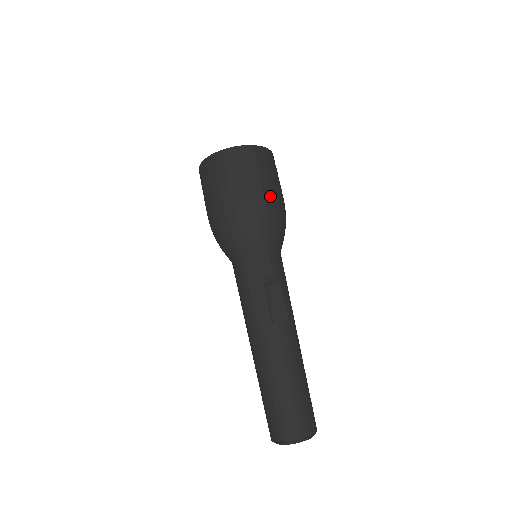
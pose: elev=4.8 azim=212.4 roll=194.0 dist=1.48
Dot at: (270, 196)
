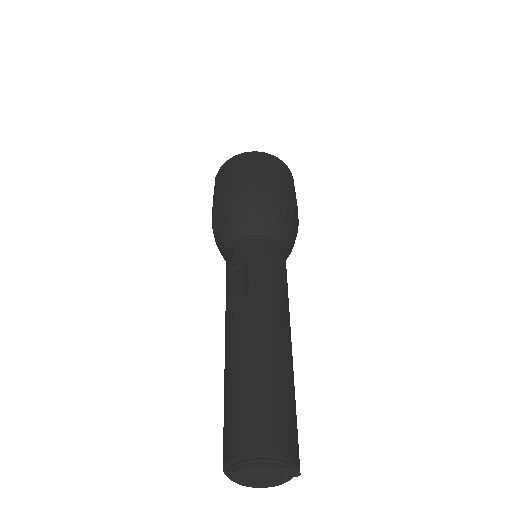
Dot at: (241, 186)
